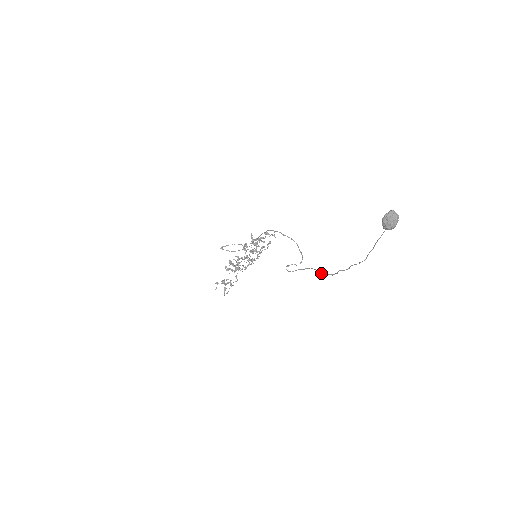
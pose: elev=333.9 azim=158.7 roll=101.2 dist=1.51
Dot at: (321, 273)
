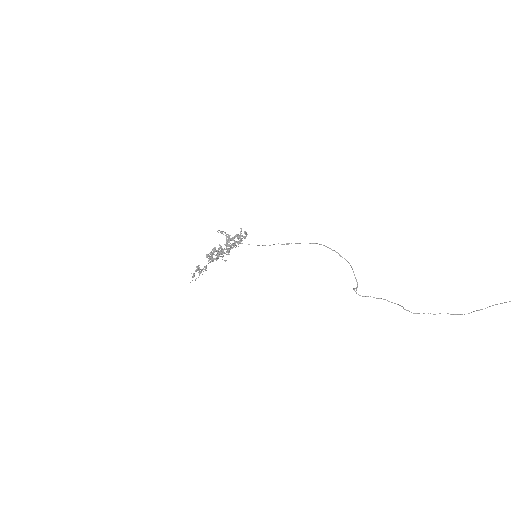
Dot at: (405, 309)
